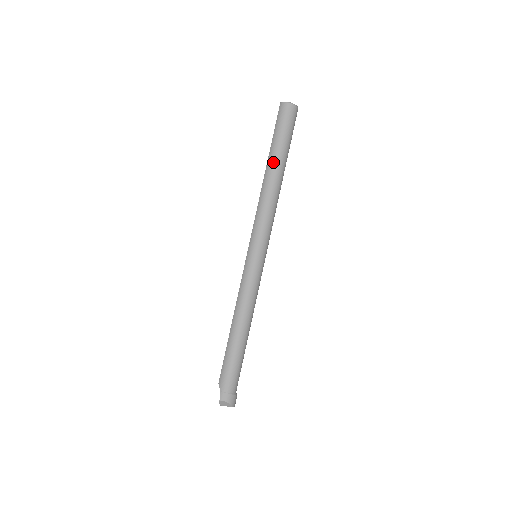
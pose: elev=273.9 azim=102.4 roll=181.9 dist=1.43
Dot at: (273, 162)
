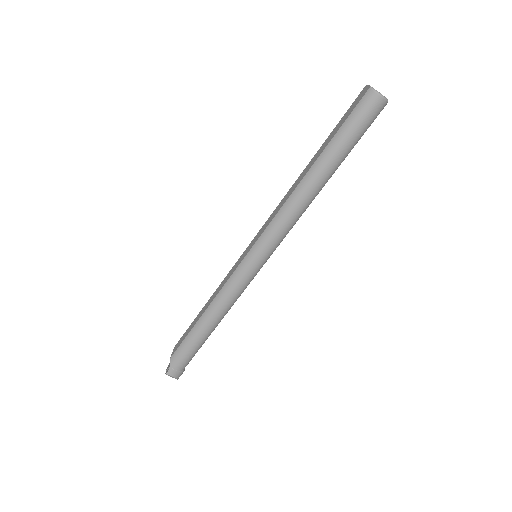
Dot at: (323, 166)
